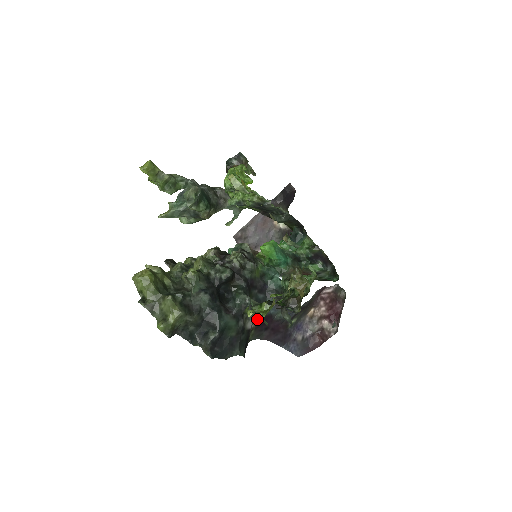
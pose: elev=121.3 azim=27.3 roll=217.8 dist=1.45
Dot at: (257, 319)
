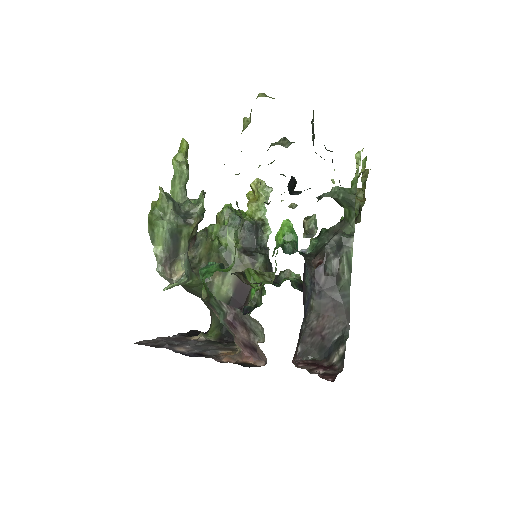
Dot at: occluded
